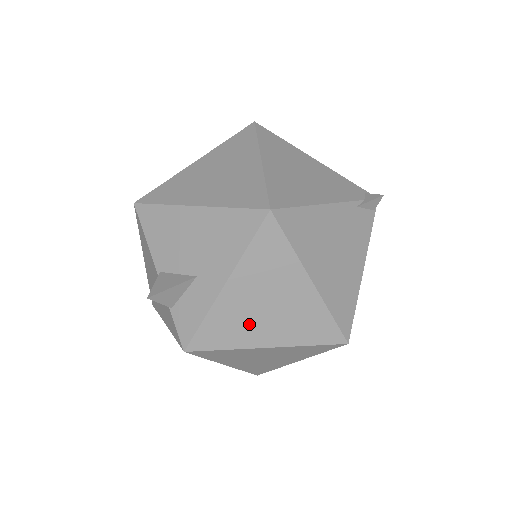
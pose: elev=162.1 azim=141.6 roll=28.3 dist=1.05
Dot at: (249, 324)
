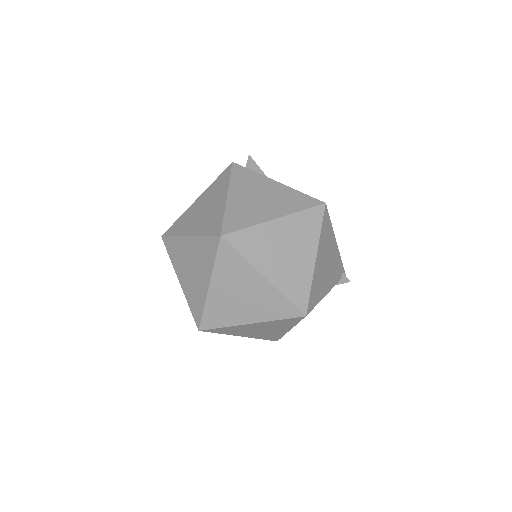
Dot at: (243, 332)
